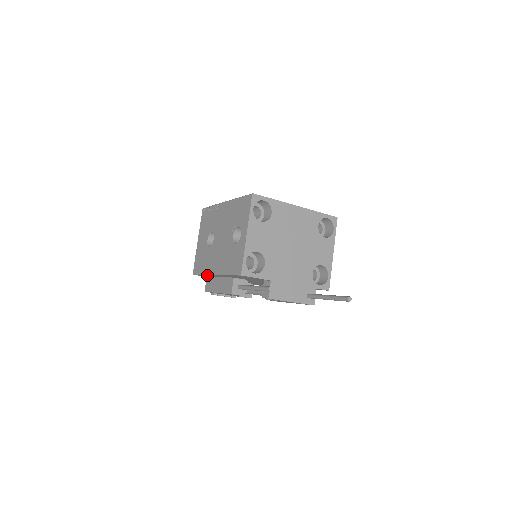
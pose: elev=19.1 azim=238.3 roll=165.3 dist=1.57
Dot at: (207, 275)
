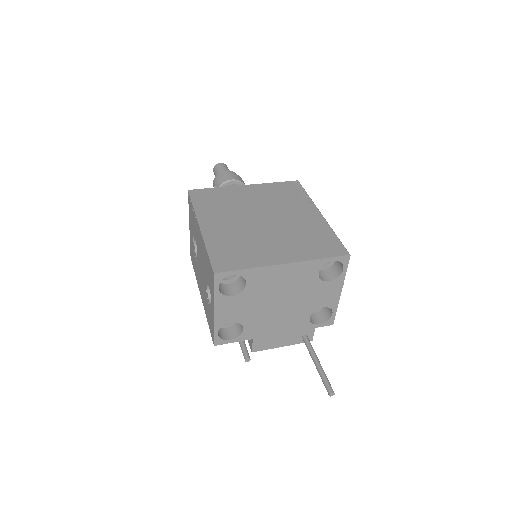
Dot at: occluded
